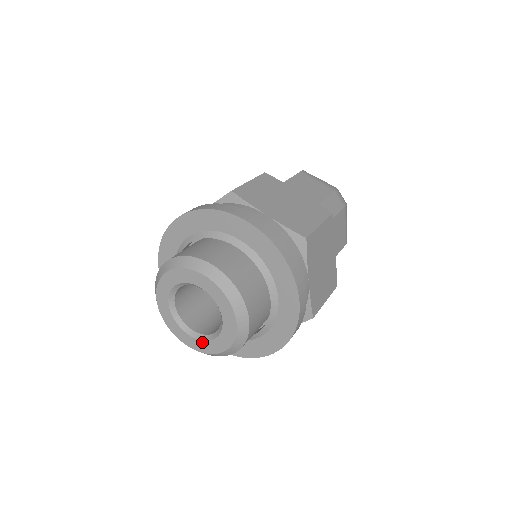
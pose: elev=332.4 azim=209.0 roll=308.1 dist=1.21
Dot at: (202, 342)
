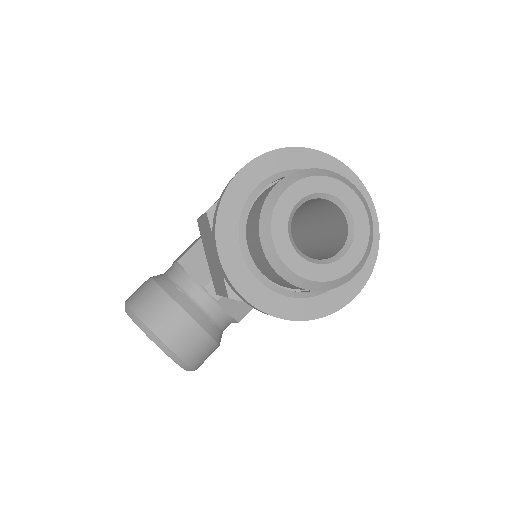
Dot at: (333, 265)
